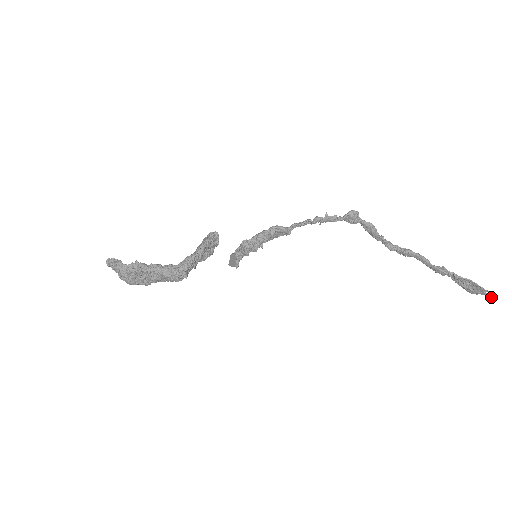
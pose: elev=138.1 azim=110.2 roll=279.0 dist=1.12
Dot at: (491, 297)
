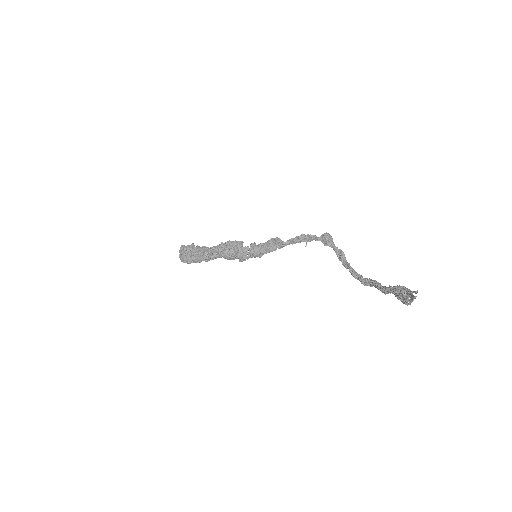
Dot at: (416, 296)
